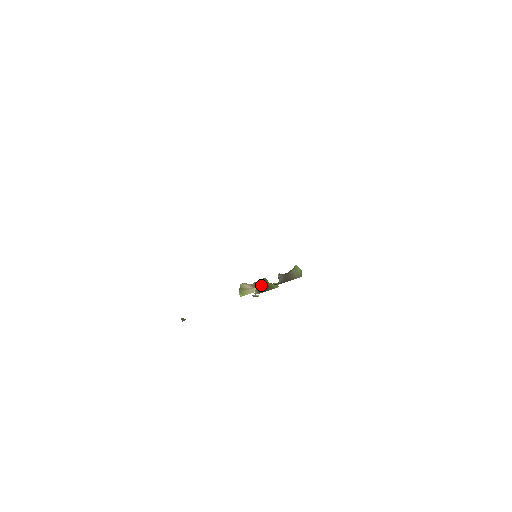
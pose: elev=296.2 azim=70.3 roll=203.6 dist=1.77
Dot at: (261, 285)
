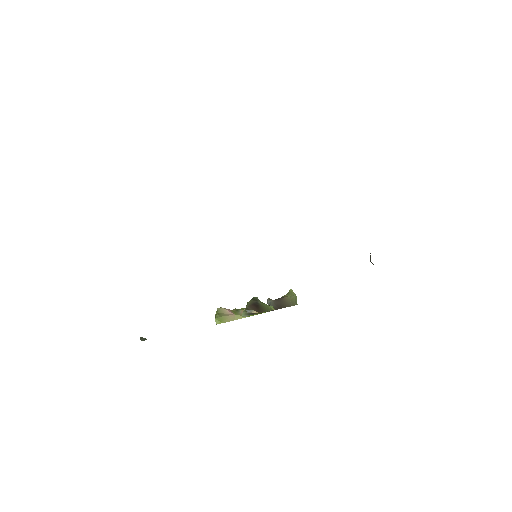
Dot at: (252, 305)
